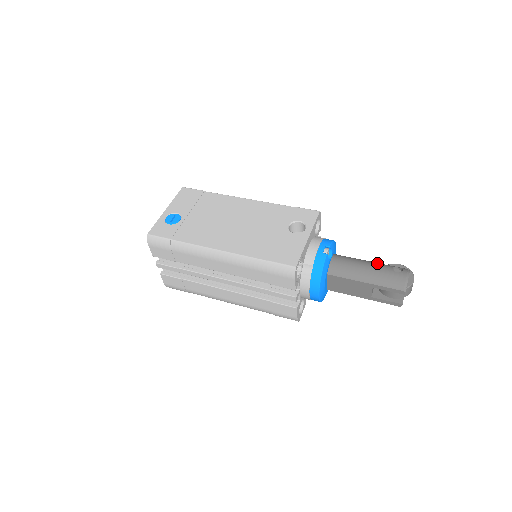
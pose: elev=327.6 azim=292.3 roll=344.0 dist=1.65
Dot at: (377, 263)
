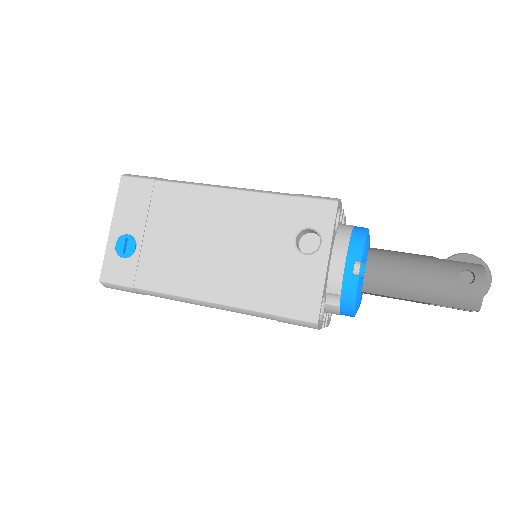
Dot at: (434, 266)
